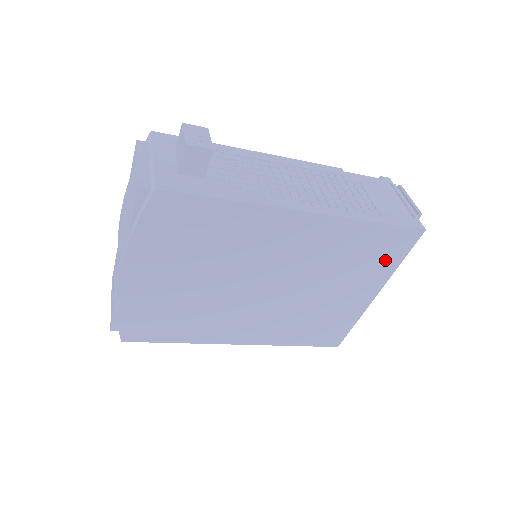
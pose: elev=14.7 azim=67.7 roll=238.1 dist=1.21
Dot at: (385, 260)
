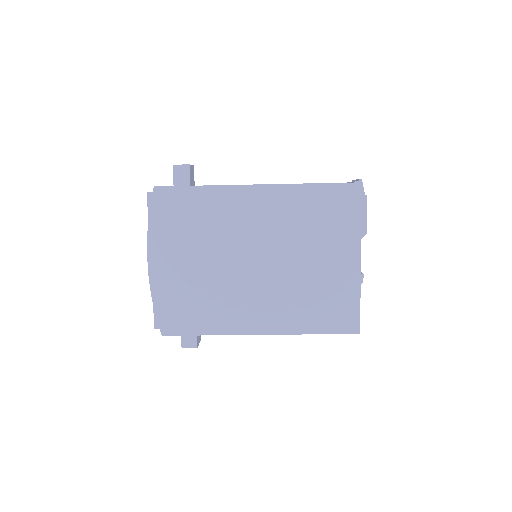
Dot at: (345, 219)
